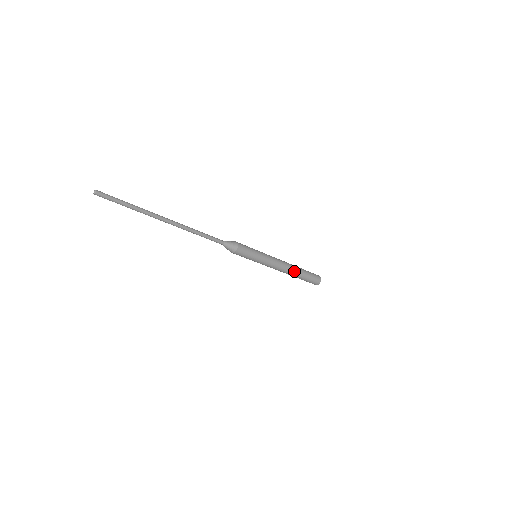
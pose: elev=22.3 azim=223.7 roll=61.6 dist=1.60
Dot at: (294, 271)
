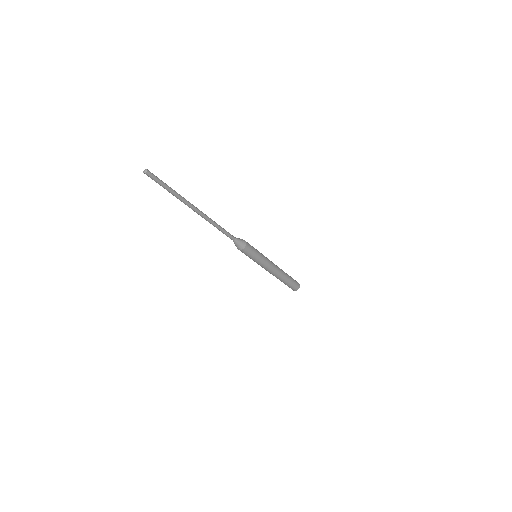
Dot at: (280, 277)
